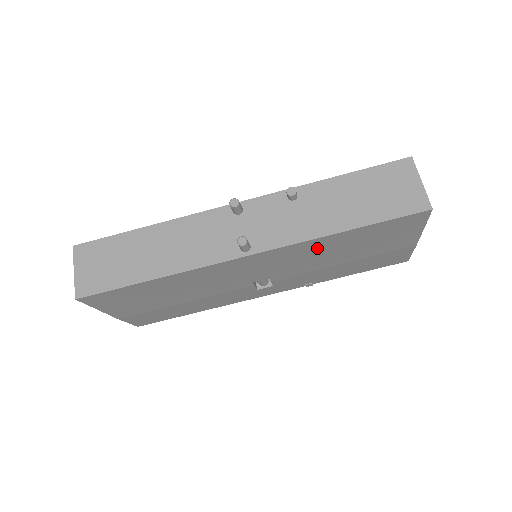
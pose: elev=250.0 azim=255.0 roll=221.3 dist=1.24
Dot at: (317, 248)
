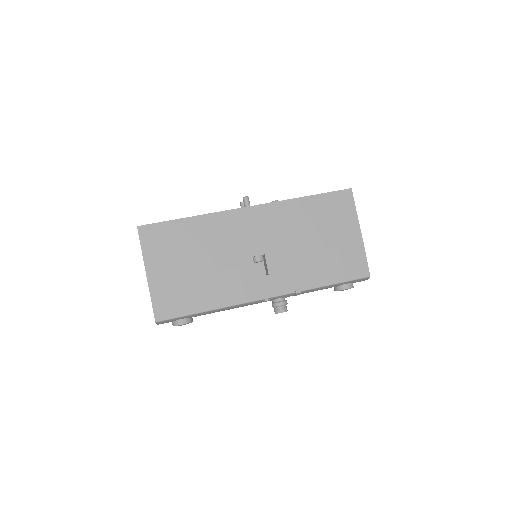
Dot at: (292, 215)
